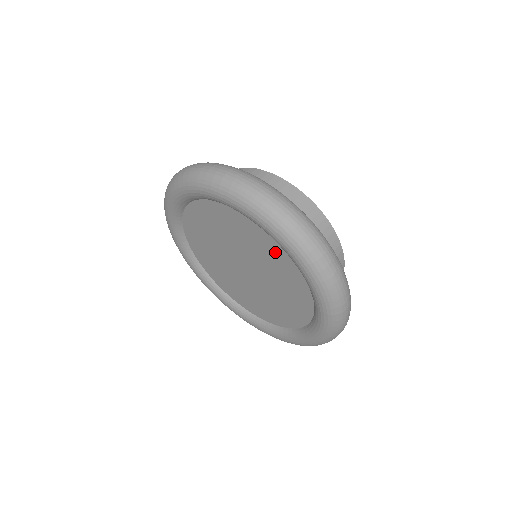
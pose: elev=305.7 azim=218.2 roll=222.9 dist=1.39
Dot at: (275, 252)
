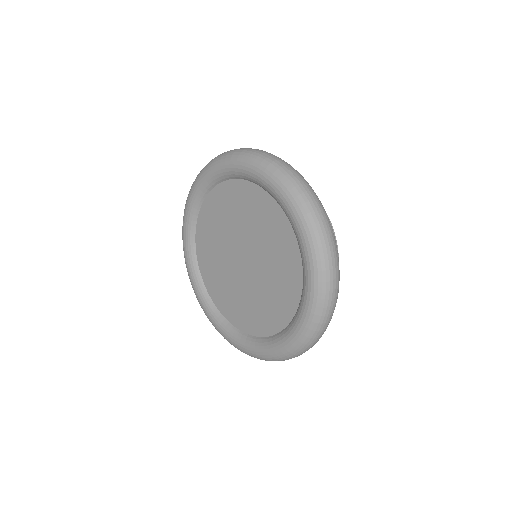
Dot at: (271, 215)
